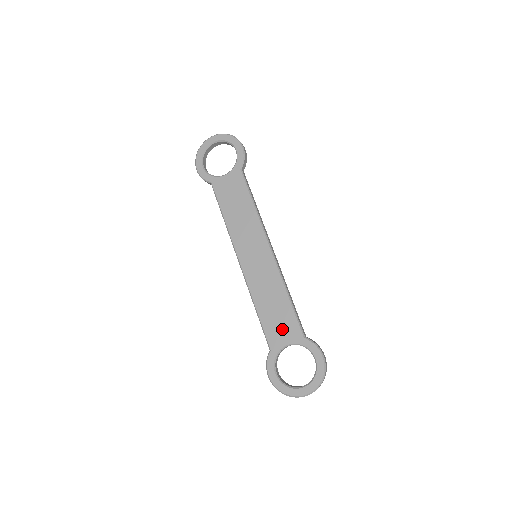
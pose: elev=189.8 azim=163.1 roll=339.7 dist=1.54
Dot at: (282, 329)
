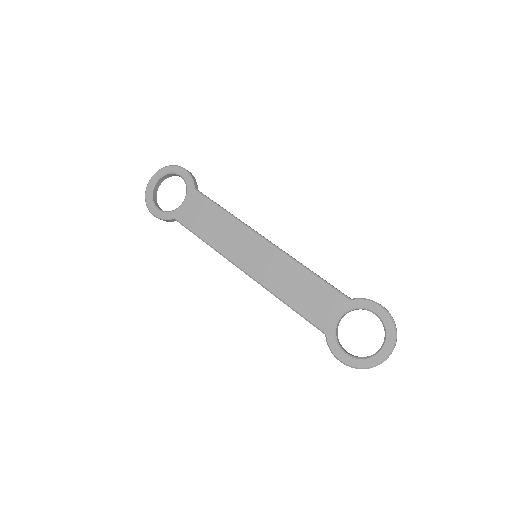
Dot at: (324, 306)
